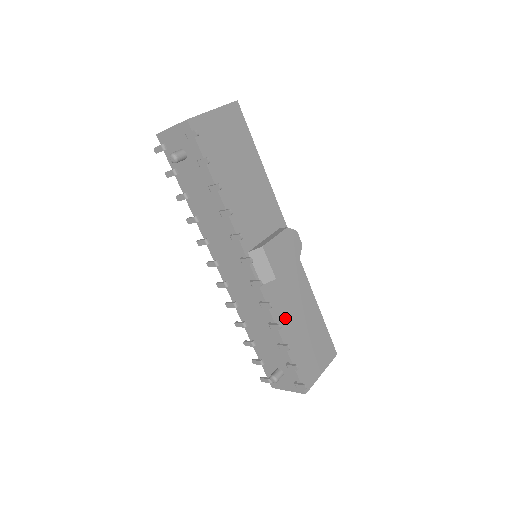
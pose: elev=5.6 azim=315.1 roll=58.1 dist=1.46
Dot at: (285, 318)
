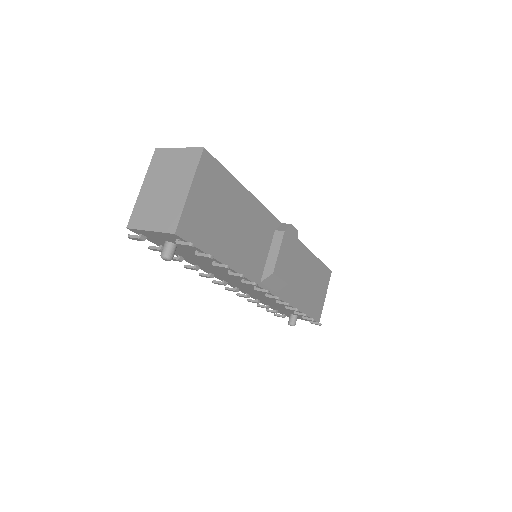
Dot at: (296, 293)
